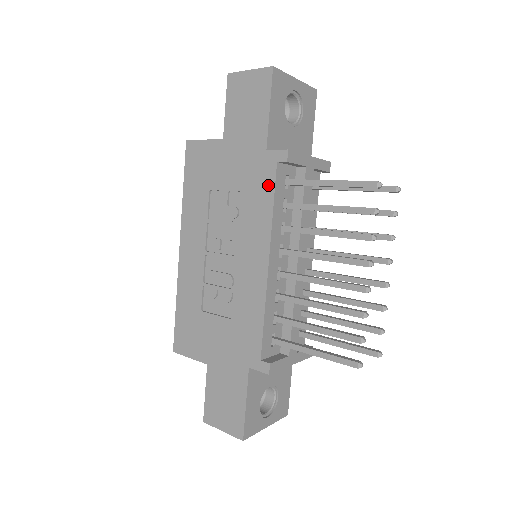
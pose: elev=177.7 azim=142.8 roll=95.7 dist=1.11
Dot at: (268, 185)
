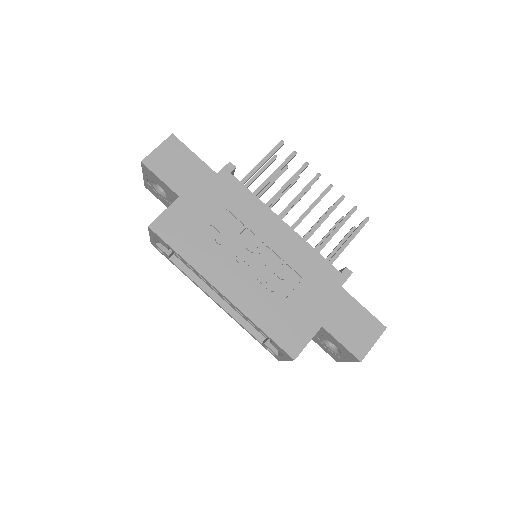
Dot at: (239, 188)
